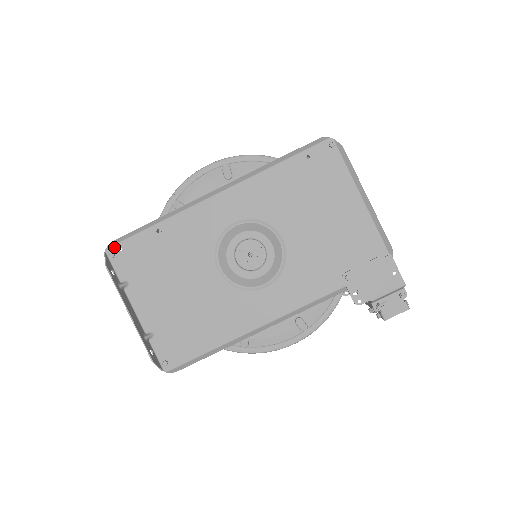
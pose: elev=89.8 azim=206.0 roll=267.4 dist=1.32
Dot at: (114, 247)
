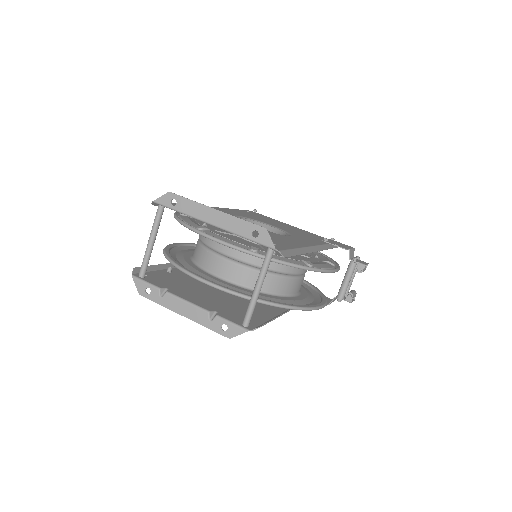
Dot at: occluded
